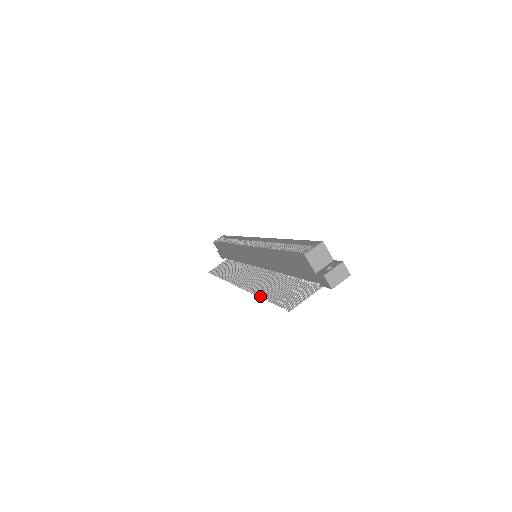
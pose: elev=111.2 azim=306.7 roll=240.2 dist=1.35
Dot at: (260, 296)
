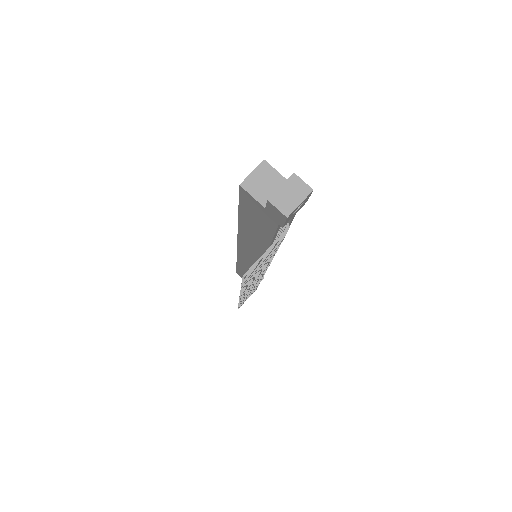
Dot at: occluded
